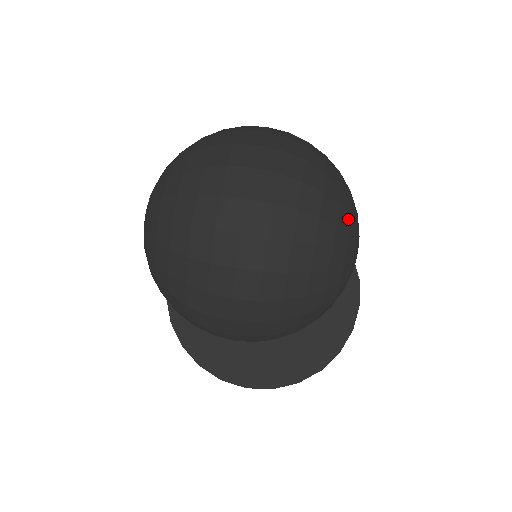
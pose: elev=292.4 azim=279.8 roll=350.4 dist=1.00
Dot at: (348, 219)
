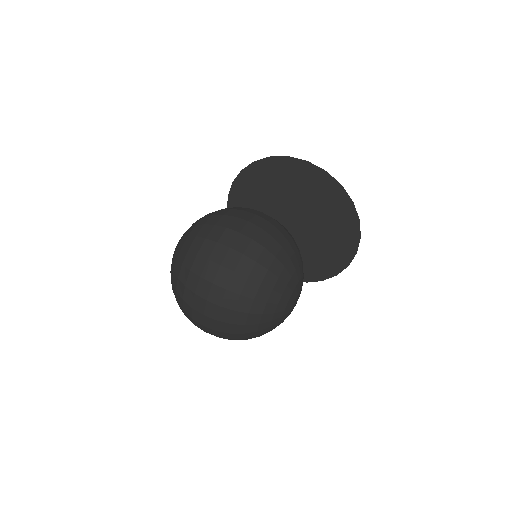
Dot at: (271, 316)
